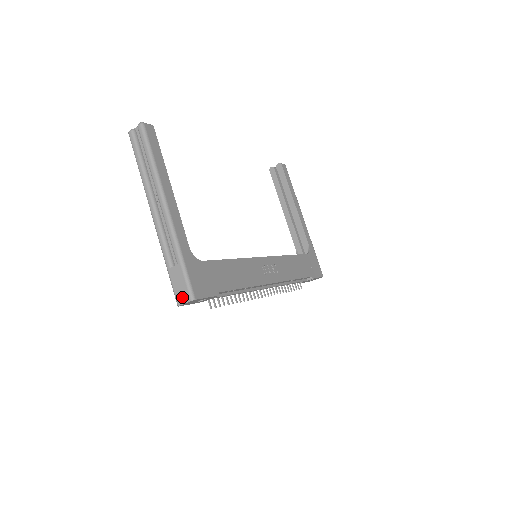
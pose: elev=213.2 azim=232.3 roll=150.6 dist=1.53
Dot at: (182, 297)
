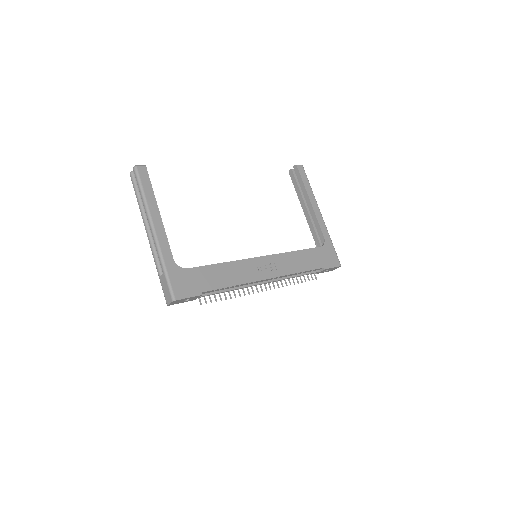
Dot at: (168, 299)
